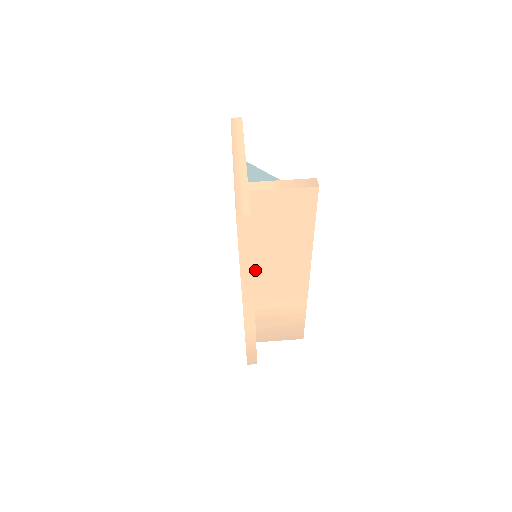
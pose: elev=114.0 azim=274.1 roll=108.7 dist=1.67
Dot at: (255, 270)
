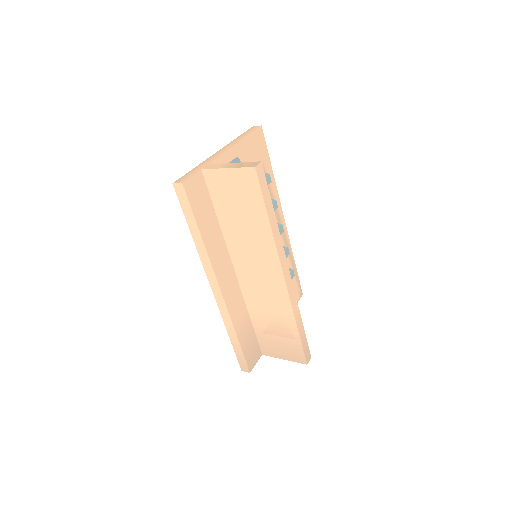
Dot at: (234, 260)
